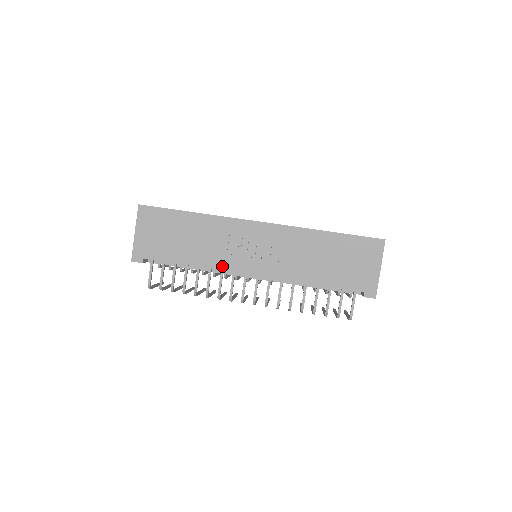
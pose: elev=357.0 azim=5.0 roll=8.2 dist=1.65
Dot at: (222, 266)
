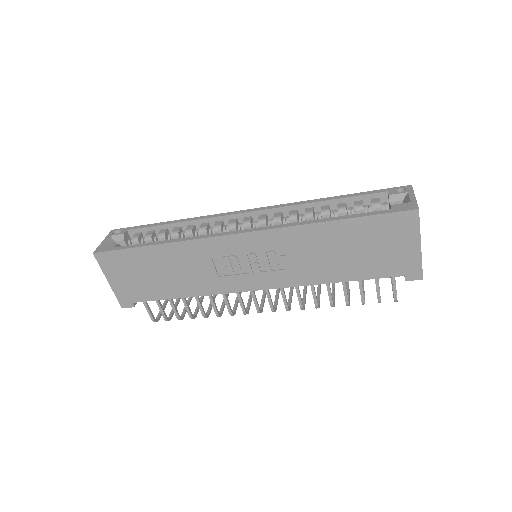
Dot at: (219, 290)
